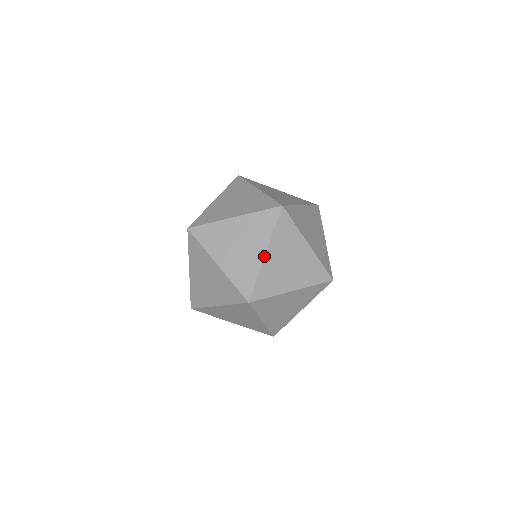
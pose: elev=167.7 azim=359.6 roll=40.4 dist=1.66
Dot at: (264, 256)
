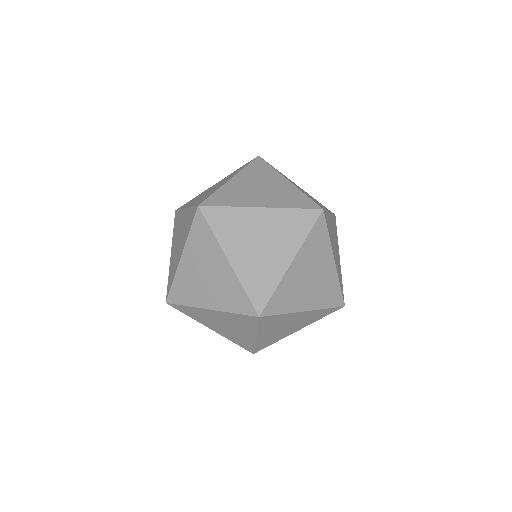
Dot at: (206, 308)
